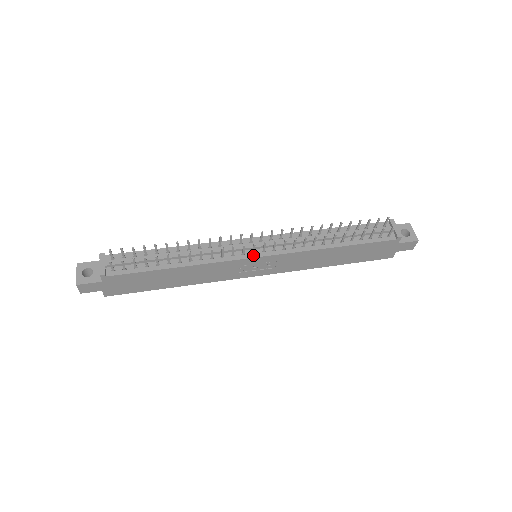
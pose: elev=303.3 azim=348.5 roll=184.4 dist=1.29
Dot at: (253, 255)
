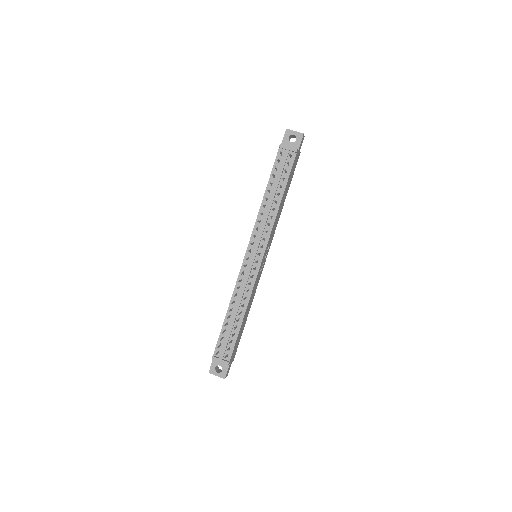
Dot at: (259, 263)
